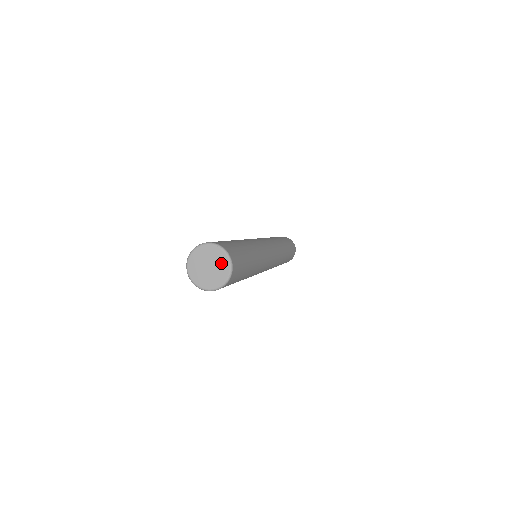
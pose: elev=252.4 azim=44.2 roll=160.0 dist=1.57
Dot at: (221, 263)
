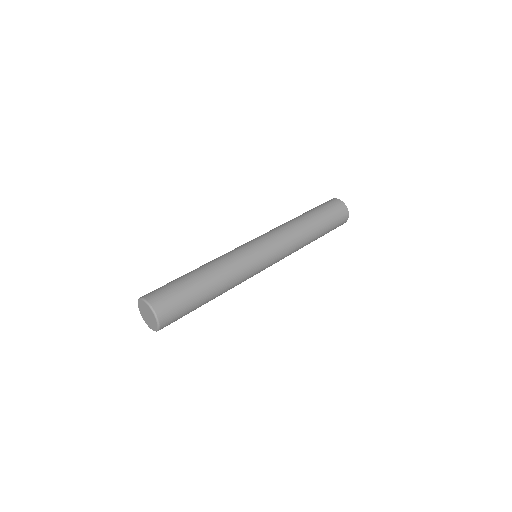
Dot at: (150, 312)
